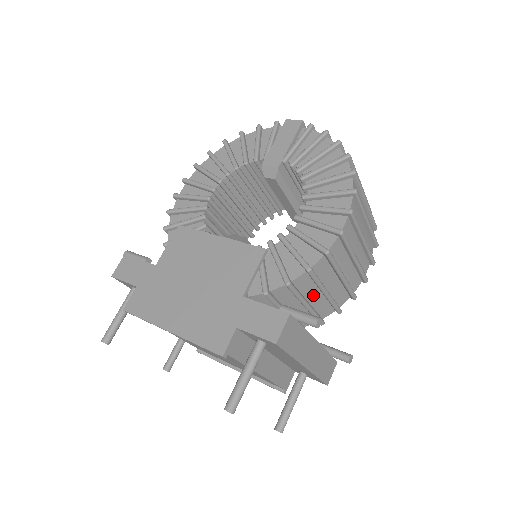
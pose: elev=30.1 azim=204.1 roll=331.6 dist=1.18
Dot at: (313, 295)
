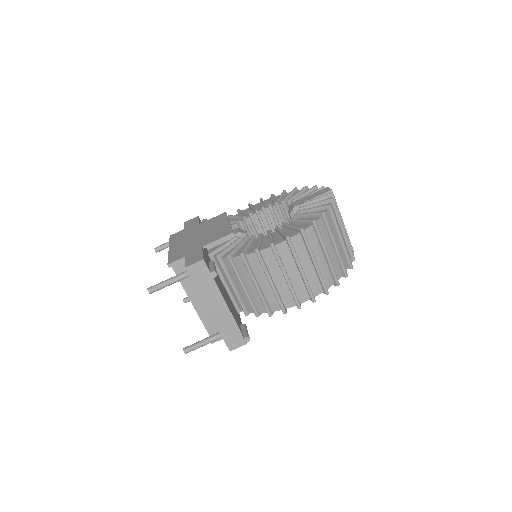
Dot at: (249, 282)
